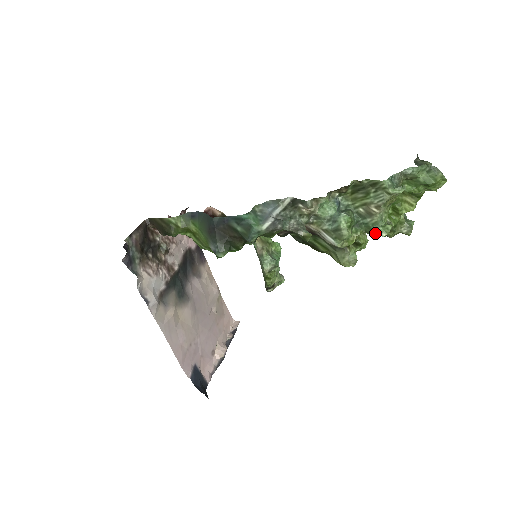
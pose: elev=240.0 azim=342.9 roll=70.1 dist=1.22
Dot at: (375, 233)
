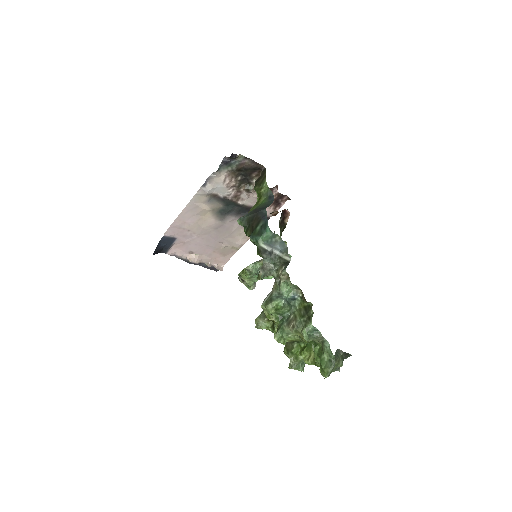
Dot at: (277, 332)
